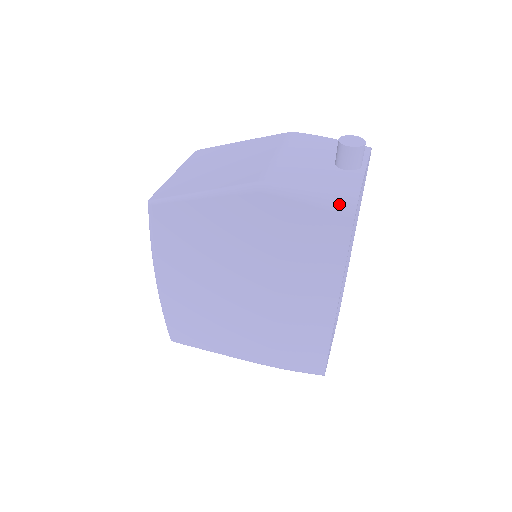
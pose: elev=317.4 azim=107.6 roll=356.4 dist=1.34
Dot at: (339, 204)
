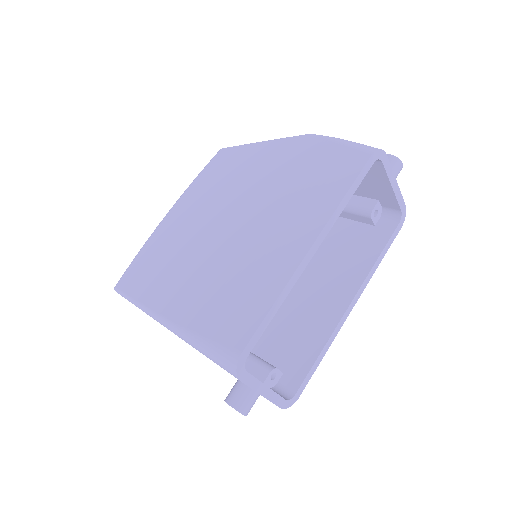
Dot at: (364, 146)
